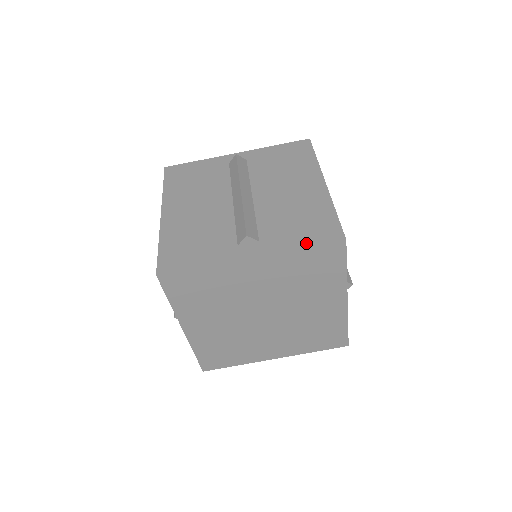
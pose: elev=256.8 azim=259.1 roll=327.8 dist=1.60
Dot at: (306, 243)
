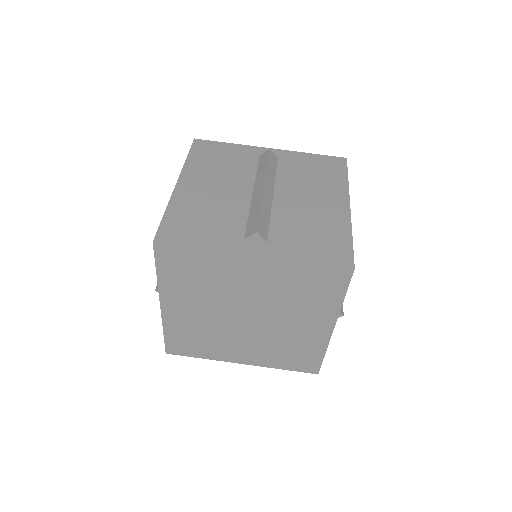
Dot at: (314, 259)
